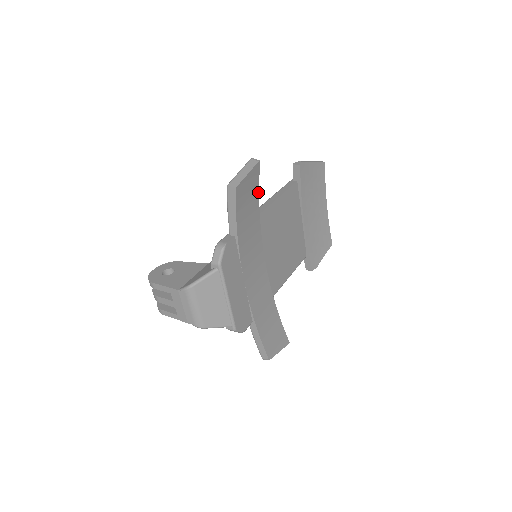
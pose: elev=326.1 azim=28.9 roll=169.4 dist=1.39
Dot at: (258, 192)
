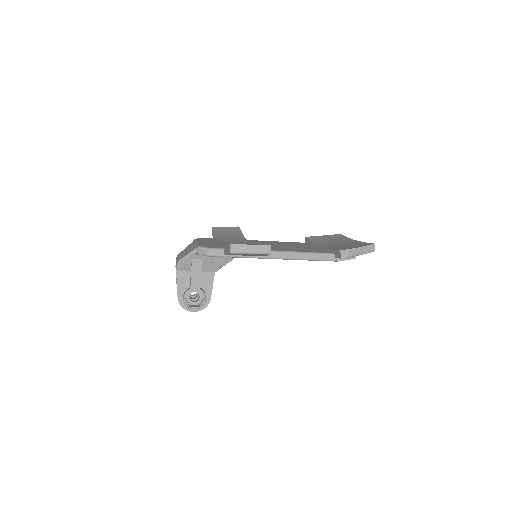
Dot at: (241, 233)
